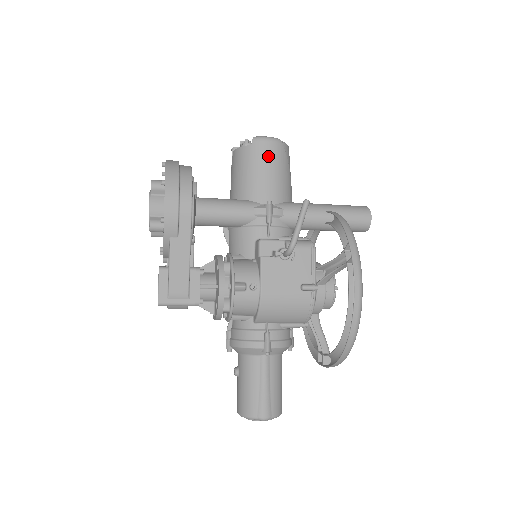
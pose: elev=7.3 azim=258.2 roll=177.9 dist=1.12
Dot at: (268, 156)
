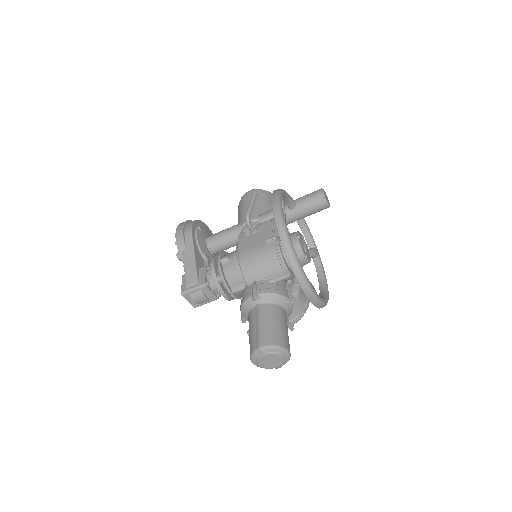
Dot at: (249, 198)
